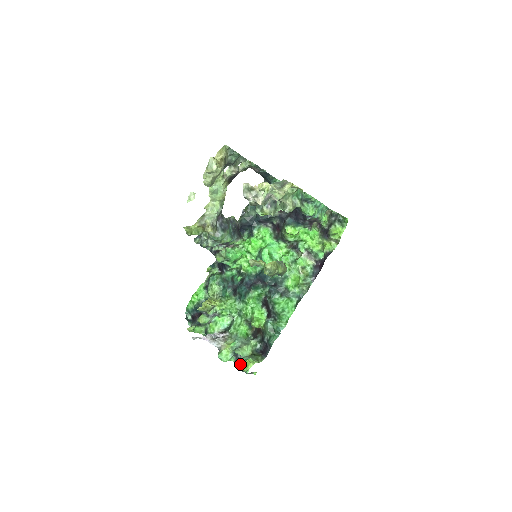
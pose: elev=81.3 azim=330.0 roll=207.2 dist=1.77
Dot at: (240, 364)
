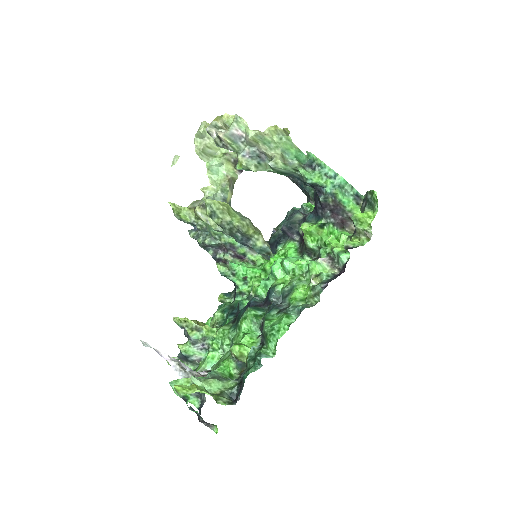
Dot at: occluded
